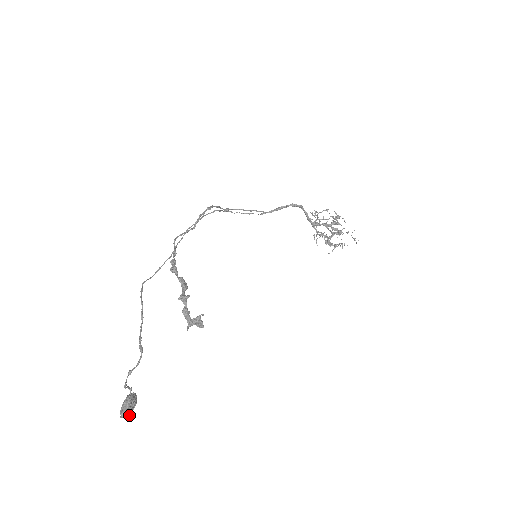
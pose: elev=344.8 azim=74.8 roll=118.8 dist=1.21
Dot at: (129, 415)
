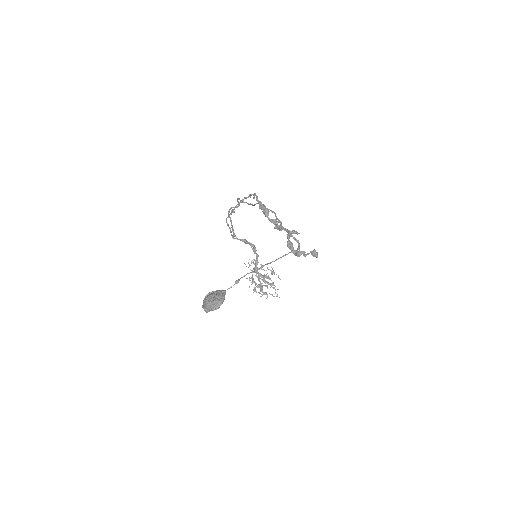
Dot at: occluded
